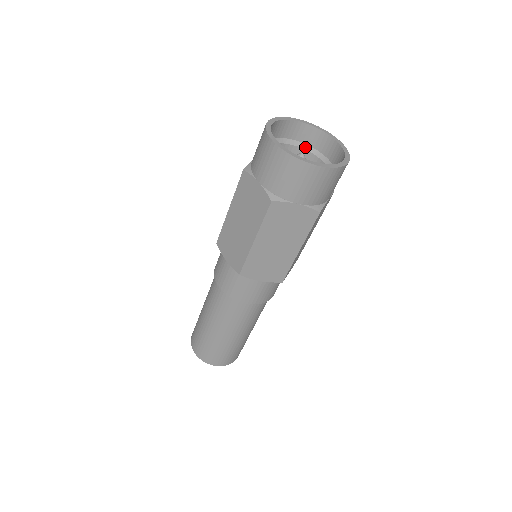
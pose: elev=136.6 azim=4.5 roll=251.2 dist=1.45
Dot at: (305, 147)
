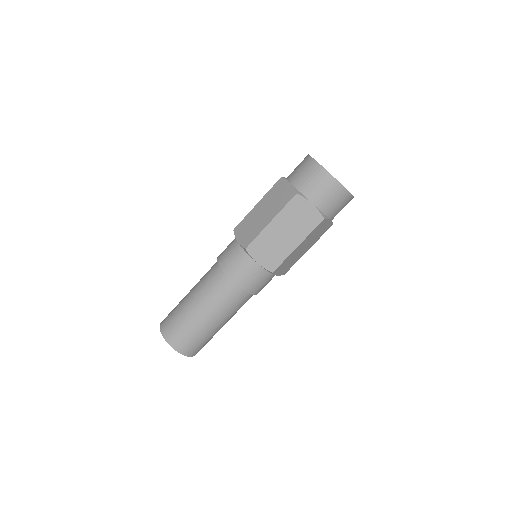
Dot at: occluded
